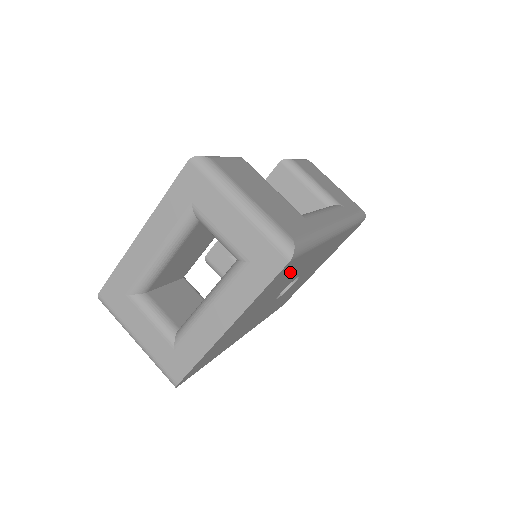
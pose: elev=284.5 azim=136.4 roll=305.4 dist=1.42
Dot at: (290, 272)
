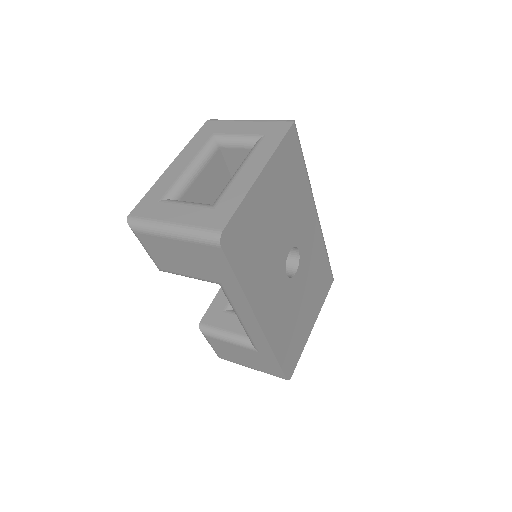
Dot at: (294, 178)
